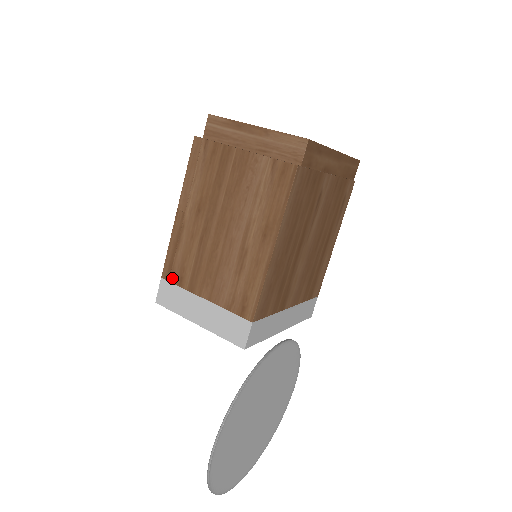
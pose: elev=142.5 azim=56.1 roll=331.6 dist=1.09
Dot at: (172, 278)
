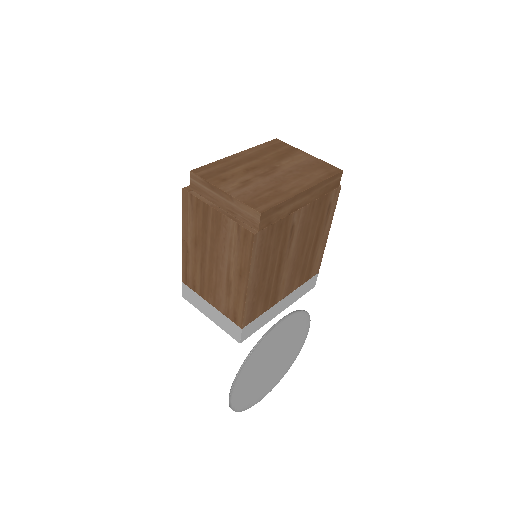
Dot at: (188, 284)
